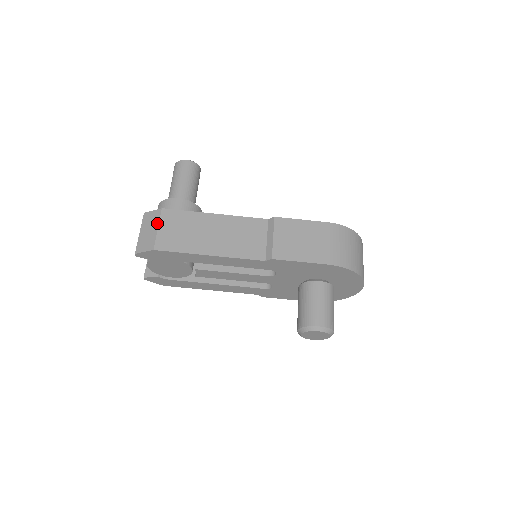
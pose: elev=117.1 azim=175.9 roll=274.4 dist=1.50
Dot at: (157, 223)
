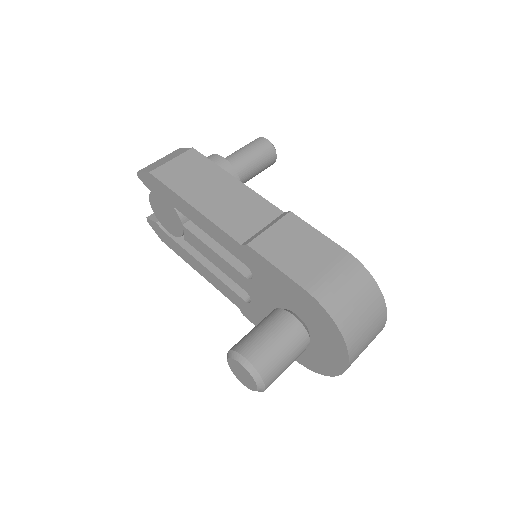
Dot at: (176, 156)
